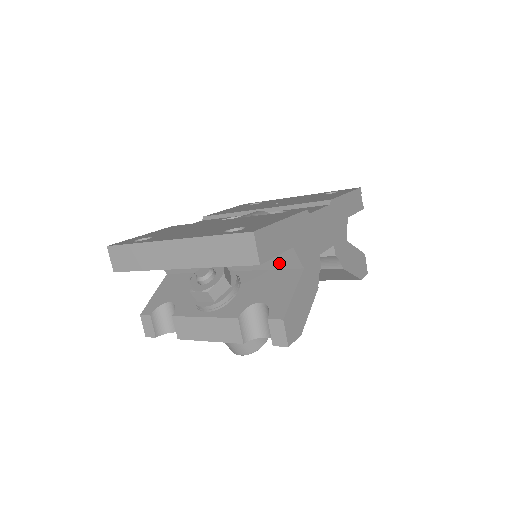
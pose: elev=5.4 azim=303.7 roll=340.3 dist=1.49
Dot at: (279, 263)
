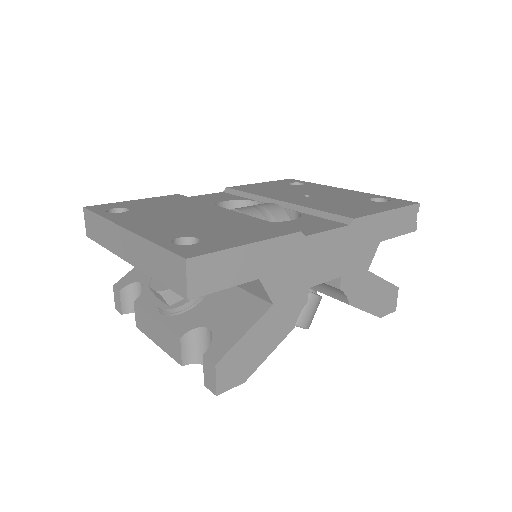
Dot at: (249, 287)
